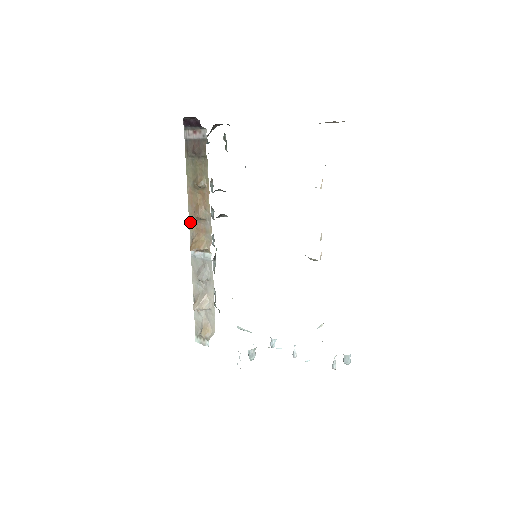
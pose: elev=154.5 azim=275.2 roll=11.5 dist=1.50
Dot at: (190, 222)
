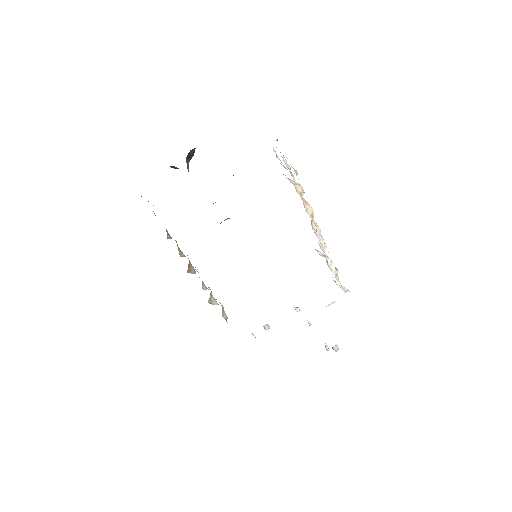
Dot at: occluded
